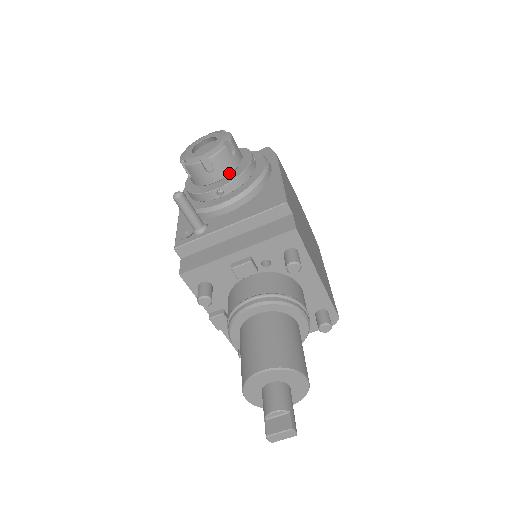
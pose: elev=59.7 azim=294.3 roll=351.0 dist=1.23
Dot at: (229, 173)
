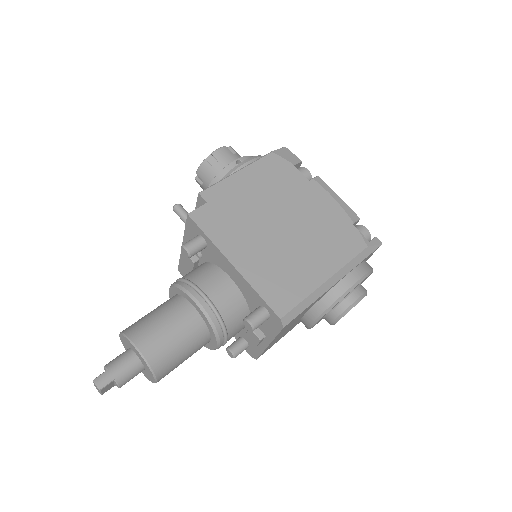
Dot at: occluded
